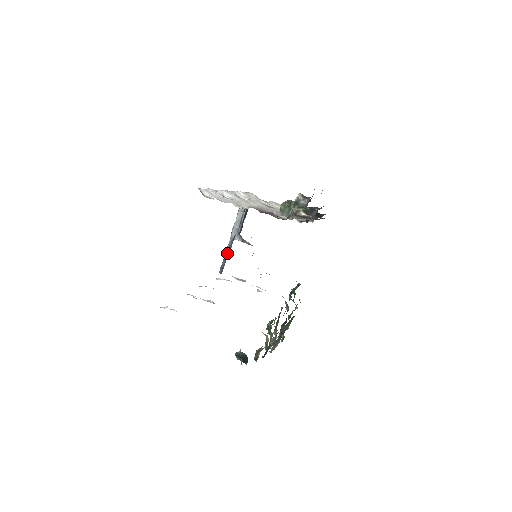
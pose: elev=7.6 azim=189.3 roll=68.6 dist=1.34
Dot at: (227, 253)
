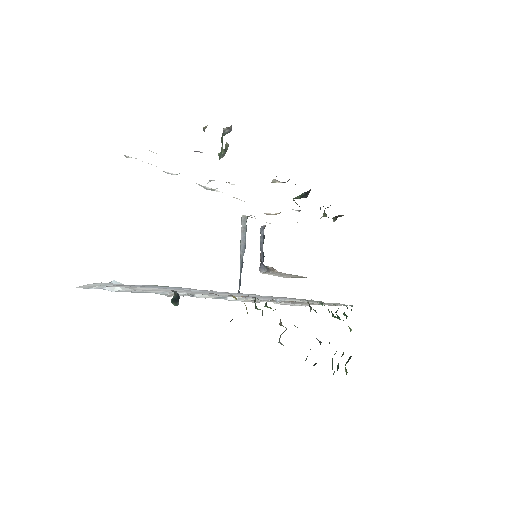
Dot at: (240, 275)
